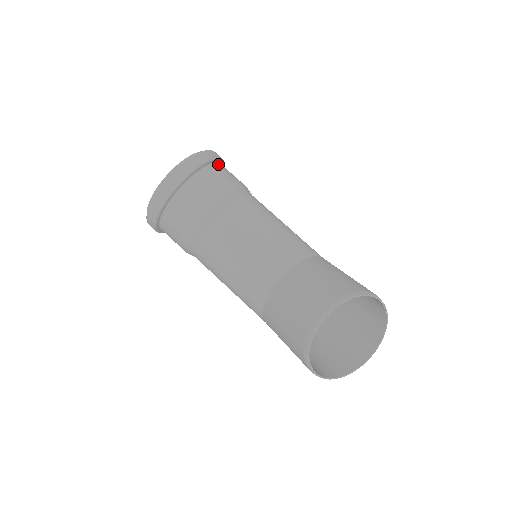
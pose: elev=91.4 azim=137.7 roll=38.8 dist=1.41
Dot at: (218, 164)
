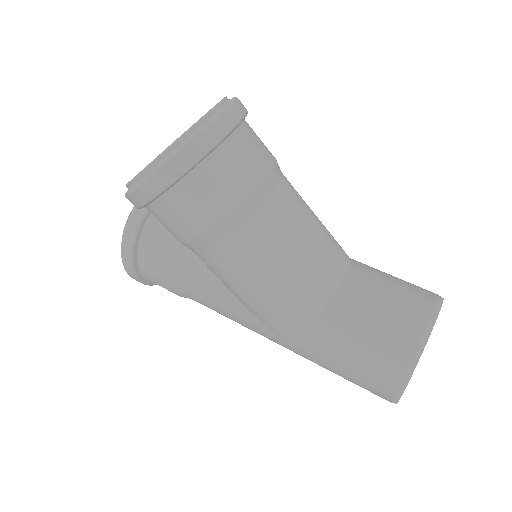
Dot at: occluded
